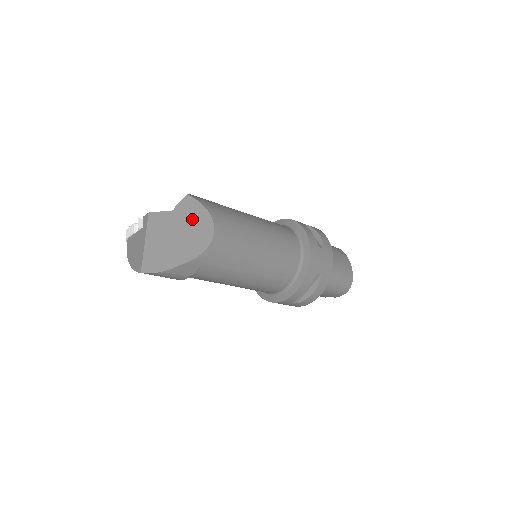
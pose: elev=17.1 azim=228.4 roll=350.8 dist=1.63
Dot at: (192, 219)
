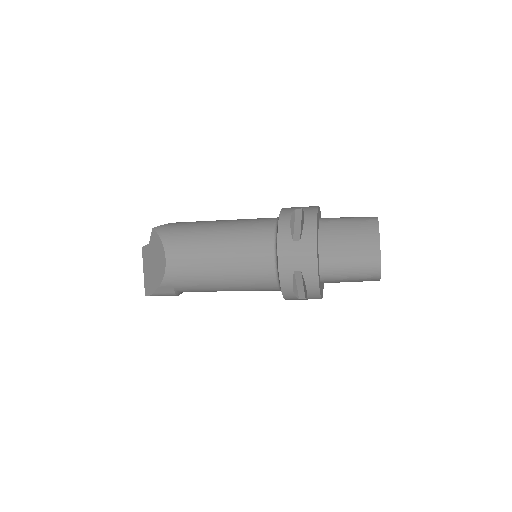
Dot at: (156, 249)
